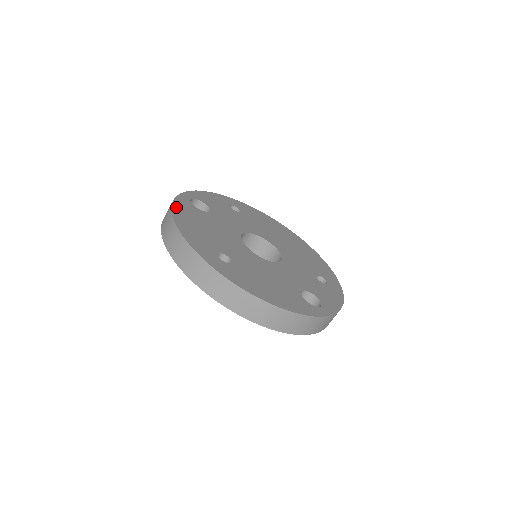
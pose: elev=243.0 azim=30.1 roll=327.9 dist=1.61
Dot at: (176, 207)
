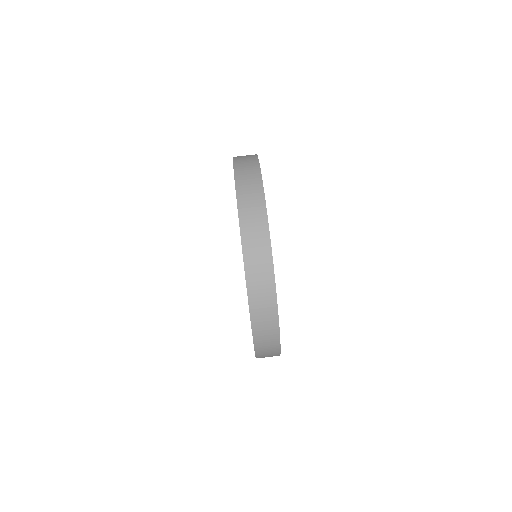
Dot at: occluded
